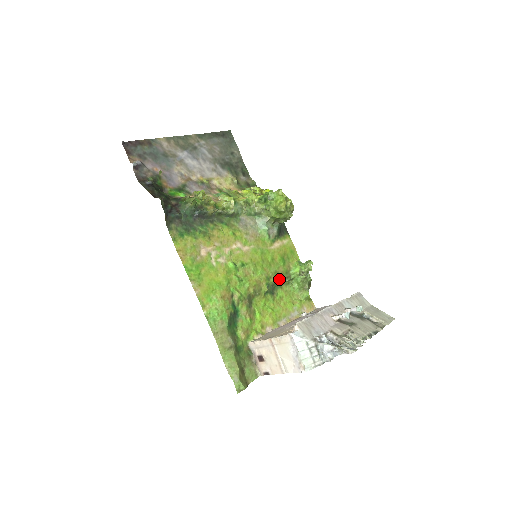
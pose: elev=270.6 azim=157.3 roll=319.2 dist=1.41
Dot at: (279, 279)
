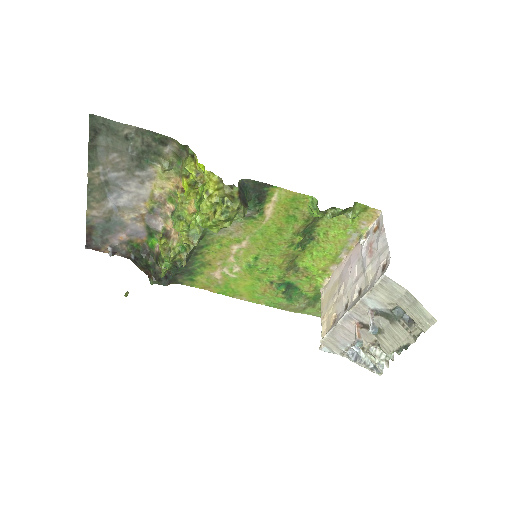
Dot at: (306, 228)
